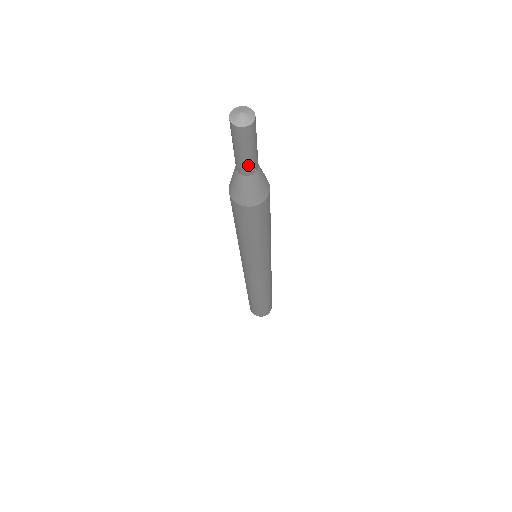
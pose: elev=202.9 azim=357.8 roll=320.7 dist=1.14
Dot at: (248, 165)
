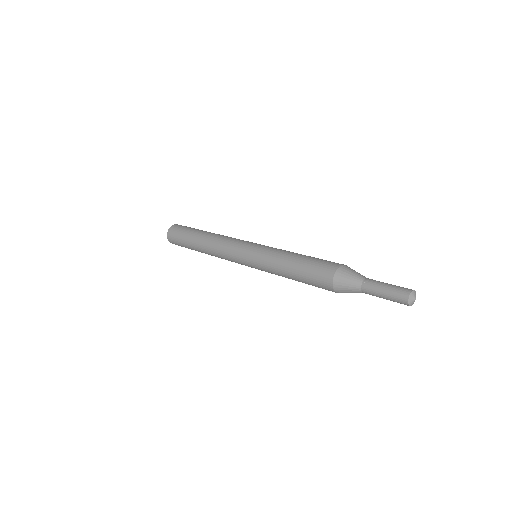
Dot at: (373, 295)
